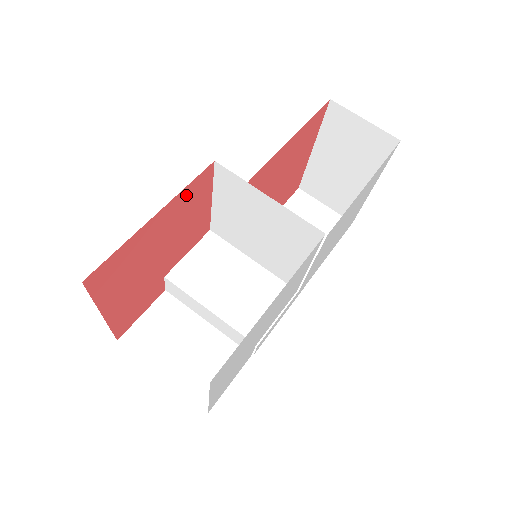
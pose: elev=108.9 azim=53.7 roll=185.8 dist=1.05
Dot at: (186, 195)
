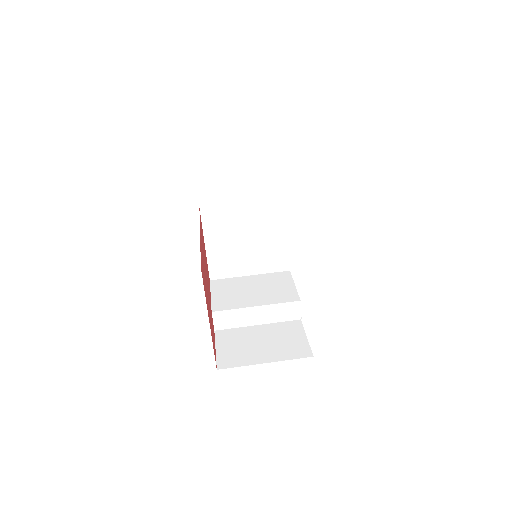
Dot at: occluded
